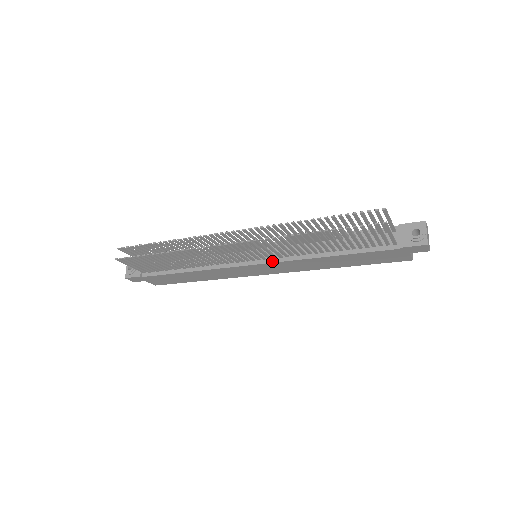
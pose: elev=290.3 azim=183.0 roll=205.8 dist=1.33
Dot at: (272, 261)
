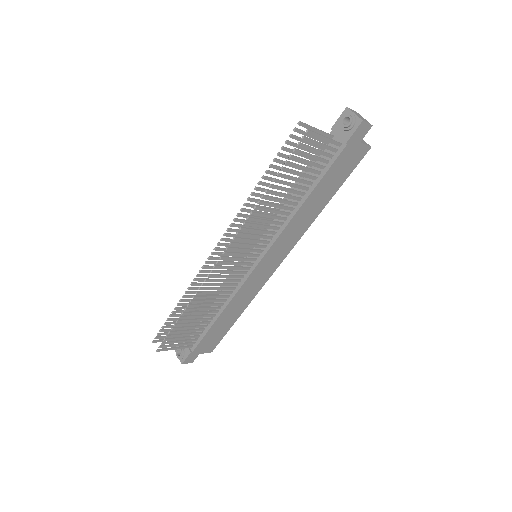
Dot at: (268, 247)
